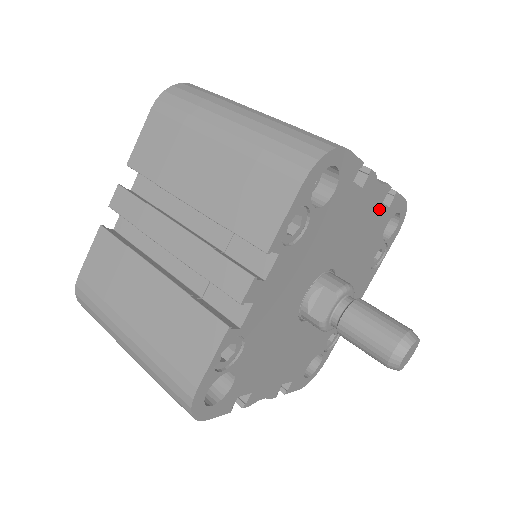
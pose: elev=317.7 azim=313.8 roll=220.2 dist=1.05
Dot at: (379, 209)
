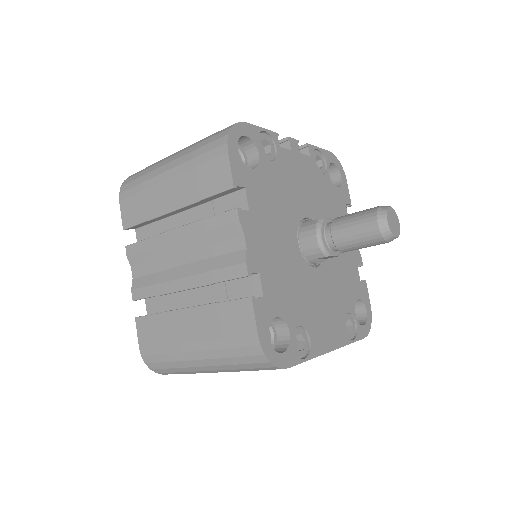
Dot at: (355, 266)
